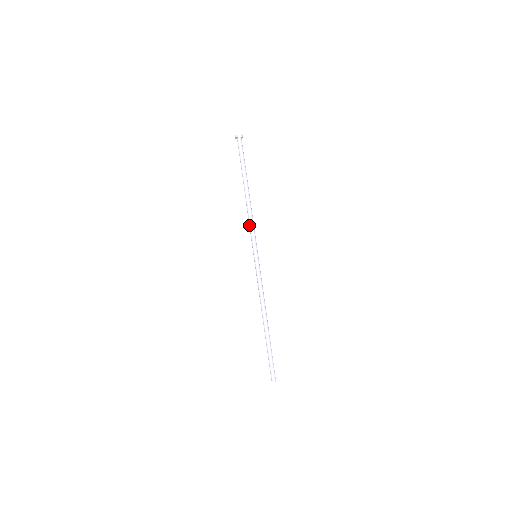
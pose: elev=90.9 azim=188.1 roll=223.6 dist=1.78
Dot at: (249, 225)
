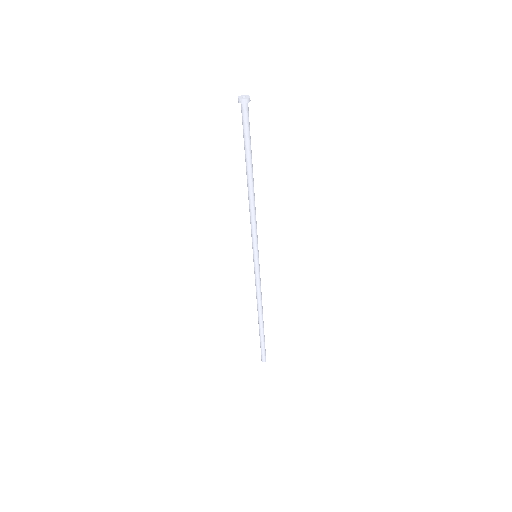
Dot at: (250, 222)
